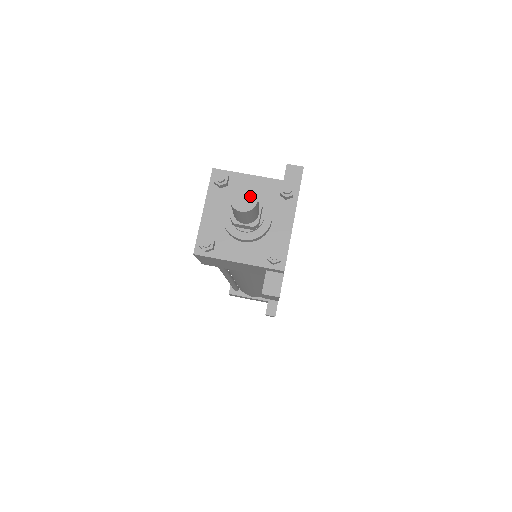
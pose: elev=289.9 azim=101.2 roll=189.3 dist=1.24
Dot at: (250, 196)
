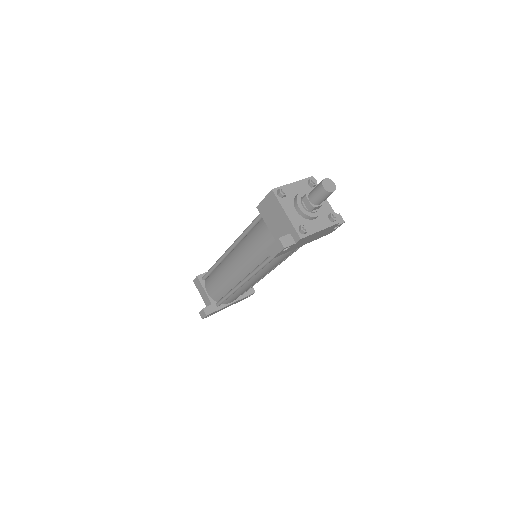
Dot at: (332, 187)
